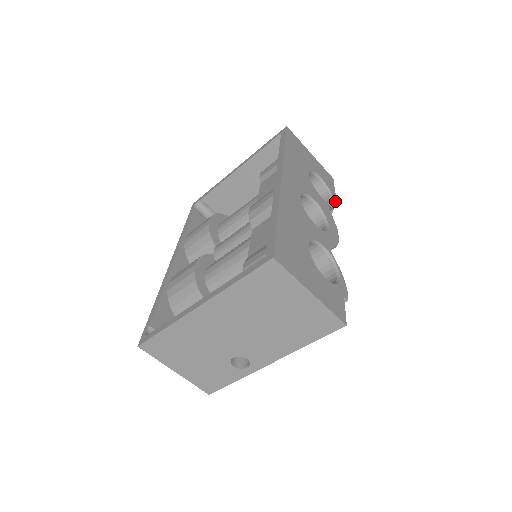
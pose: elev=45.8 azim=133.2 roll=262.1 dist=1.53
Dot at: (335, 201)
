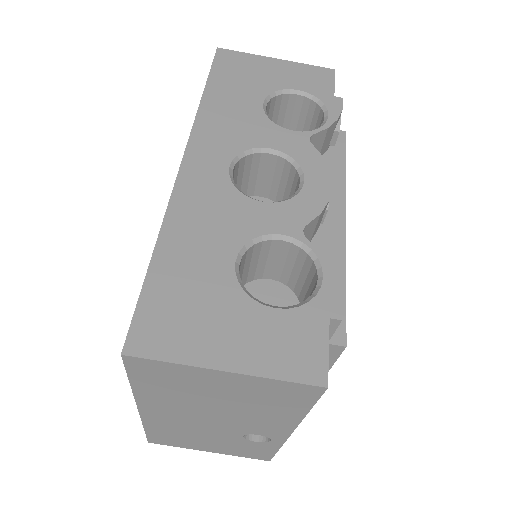
Dot at: (332, 113)
